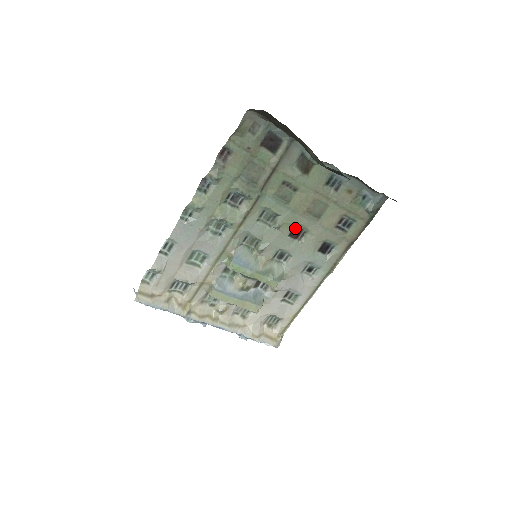
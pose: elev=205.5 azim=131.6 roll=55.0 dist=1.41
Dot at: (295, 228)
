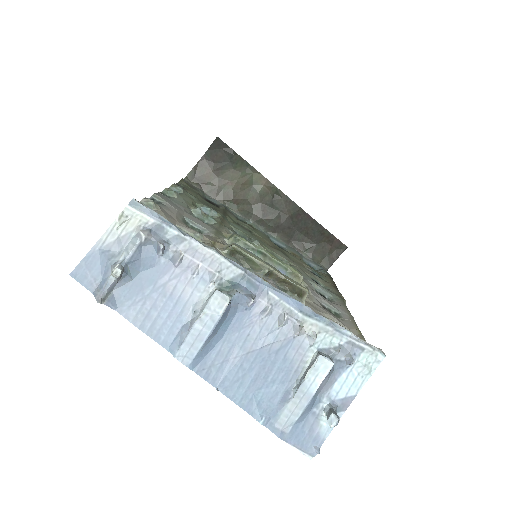
Dot at: occluded
